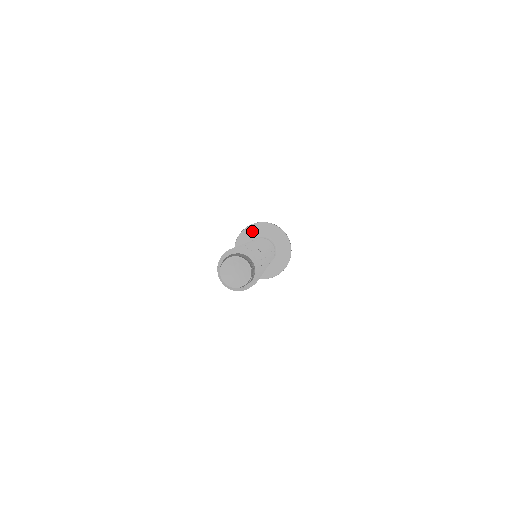
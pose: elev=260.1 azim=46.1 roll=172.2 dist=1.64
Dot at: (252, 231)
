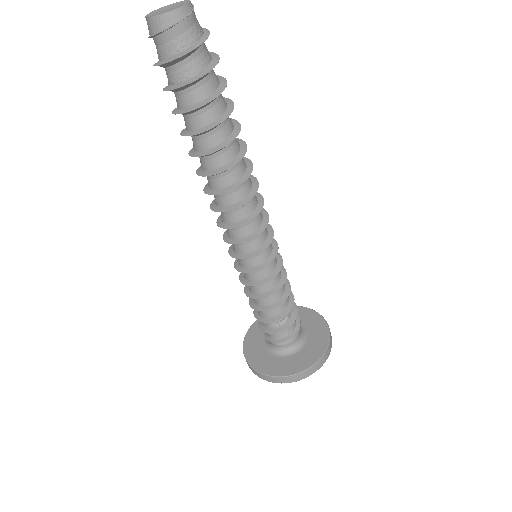
Dot at: (254, 335)
